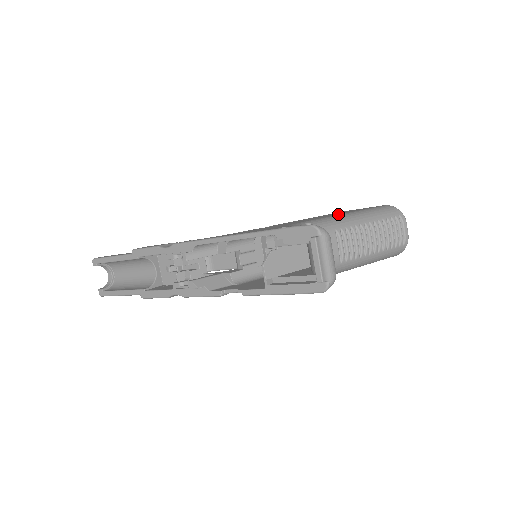
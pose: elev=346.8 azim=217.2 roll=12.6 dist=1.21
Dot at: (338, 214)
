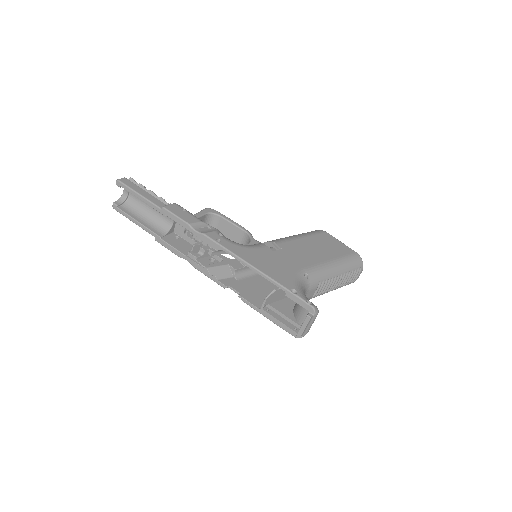
Dot at: (326, 260)
